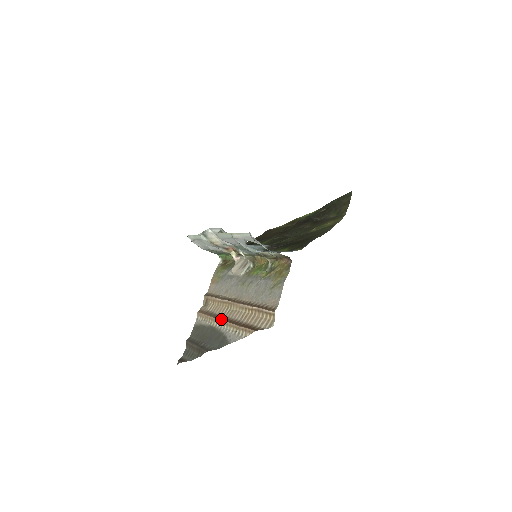
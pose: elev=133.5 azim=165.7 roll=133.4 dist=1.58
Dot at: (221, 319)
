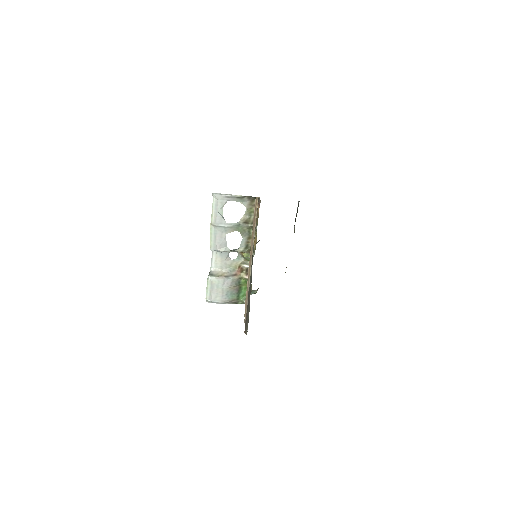
Dot at: occluded
